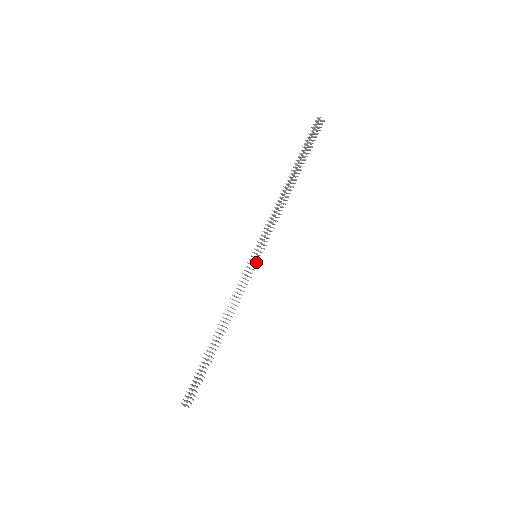
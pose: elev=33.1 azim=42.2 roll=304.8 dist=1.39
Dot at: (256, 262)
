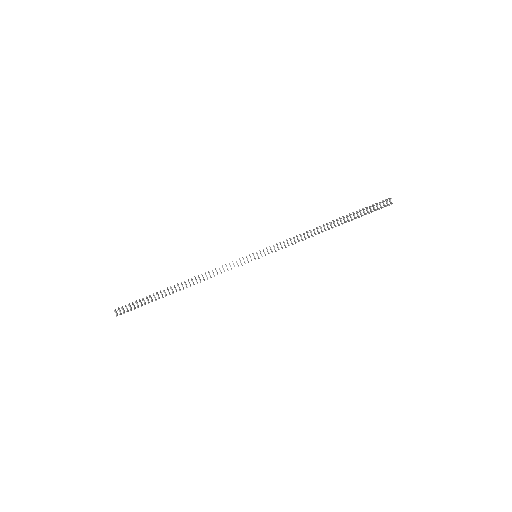
Dot at: occluded
